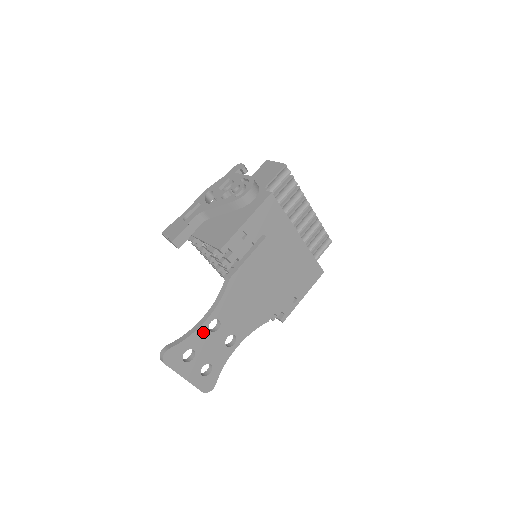
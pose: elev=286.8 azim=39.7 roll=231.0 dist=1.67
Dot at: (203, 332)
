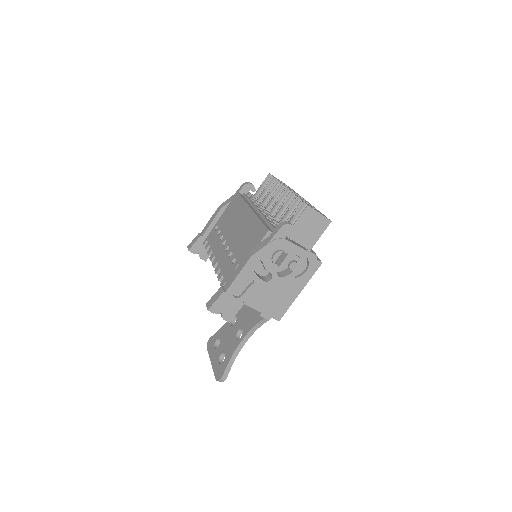
Dot at: occluded
